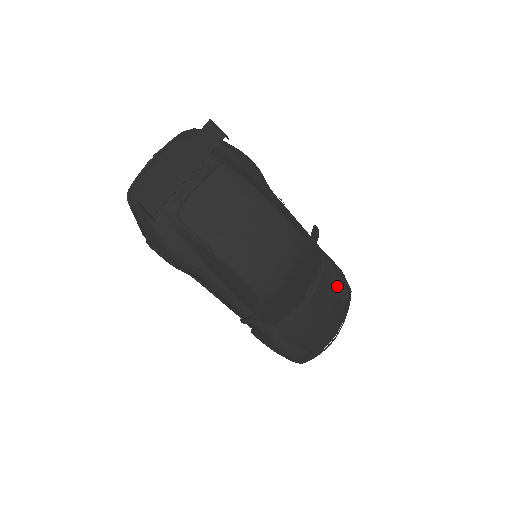
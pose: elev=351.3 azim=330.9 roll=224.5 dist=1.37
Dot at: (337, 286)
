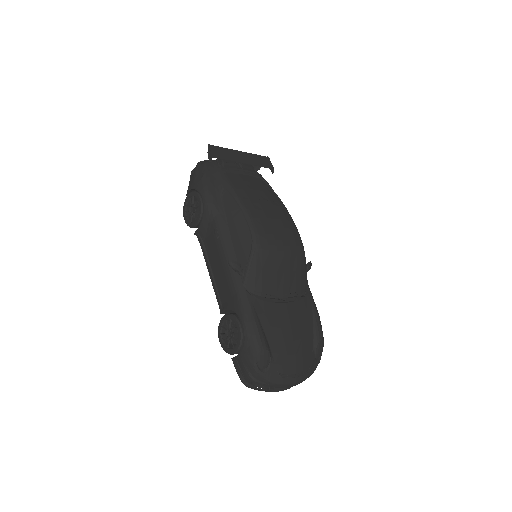
Dot at: (313, 322)
